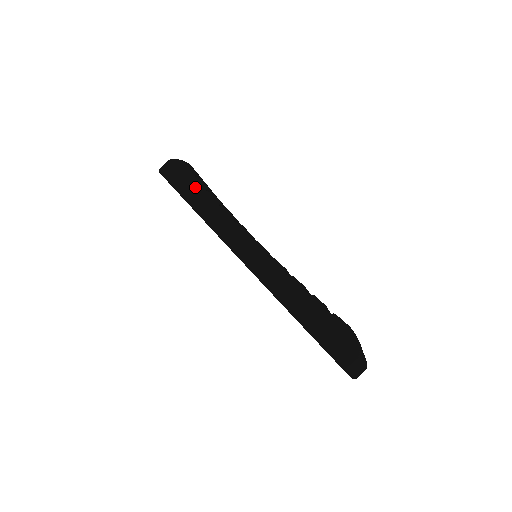
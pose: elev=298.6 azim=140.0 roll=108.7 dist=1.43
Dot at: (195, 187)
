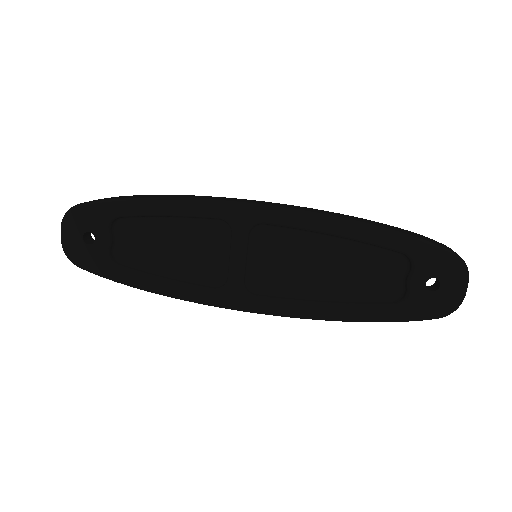
Dot at: (151, 195)
